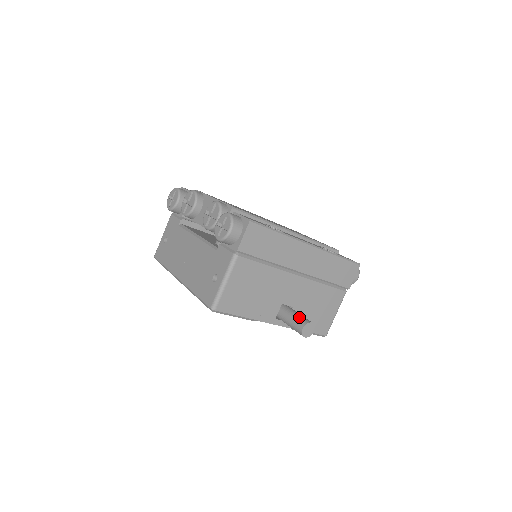
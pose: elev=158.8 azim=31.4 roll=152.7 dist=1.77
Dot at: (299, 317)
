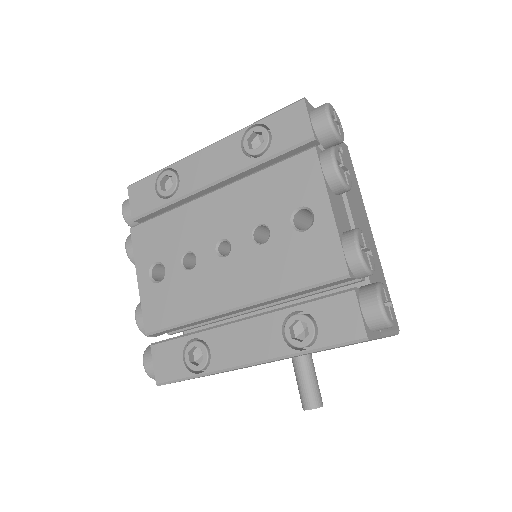
Dot at: (300, 393)
